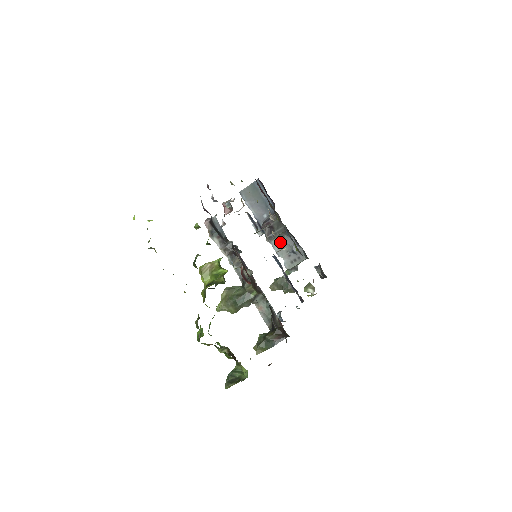
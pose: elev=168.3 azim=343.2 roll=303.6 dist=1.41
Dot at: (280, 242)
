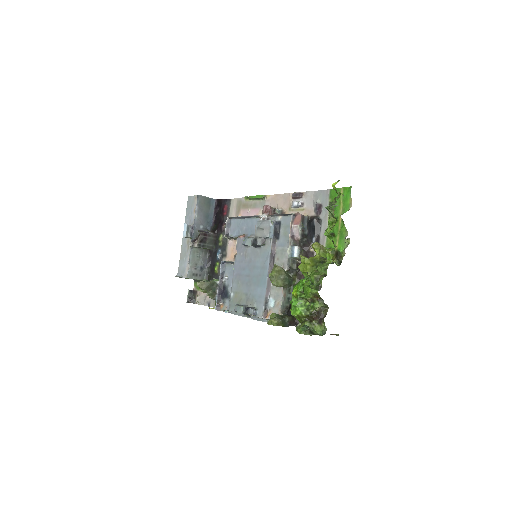
Dot at: occluded
